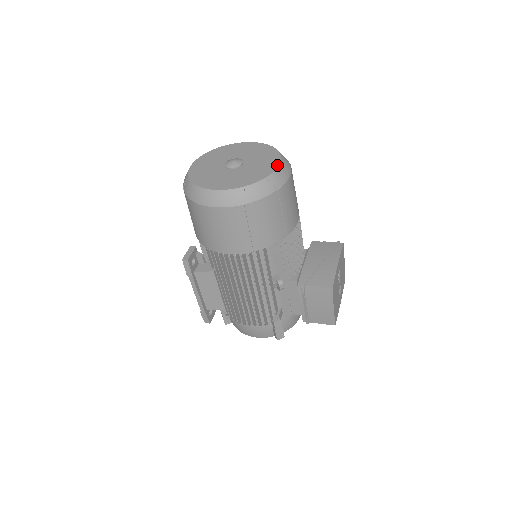
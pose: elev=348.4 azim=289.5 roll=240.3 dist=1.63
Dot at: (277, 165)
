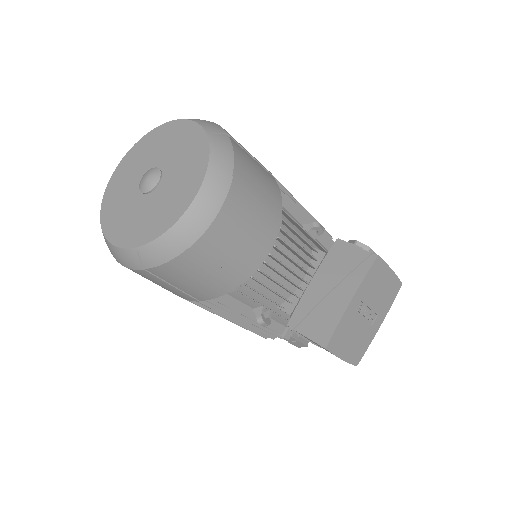
Dot at: (189, 202)
